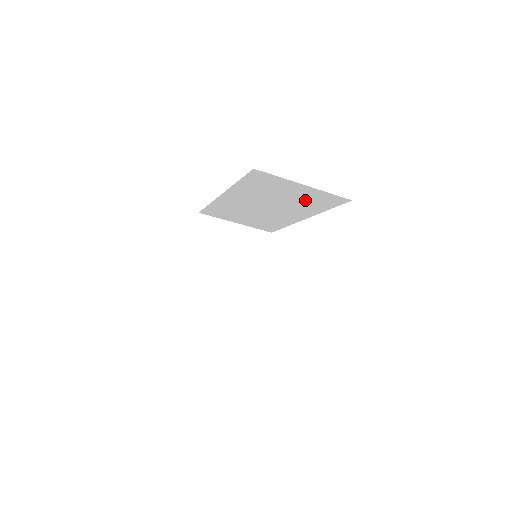
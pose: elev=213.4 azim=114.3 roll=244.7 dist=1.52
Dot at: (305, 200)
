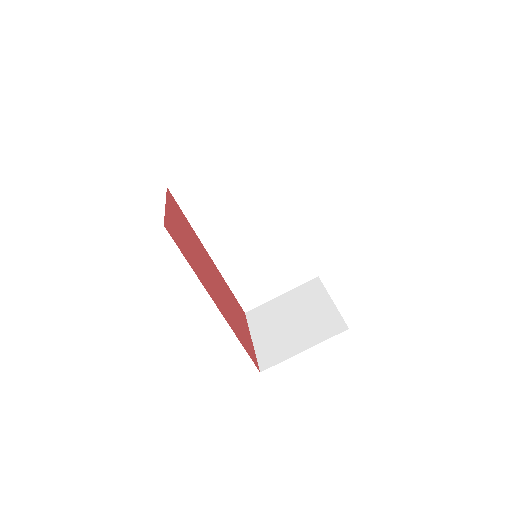
Dot at: (241, 185)
